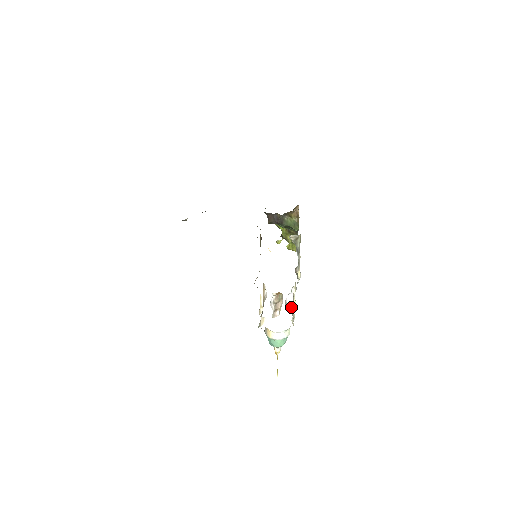
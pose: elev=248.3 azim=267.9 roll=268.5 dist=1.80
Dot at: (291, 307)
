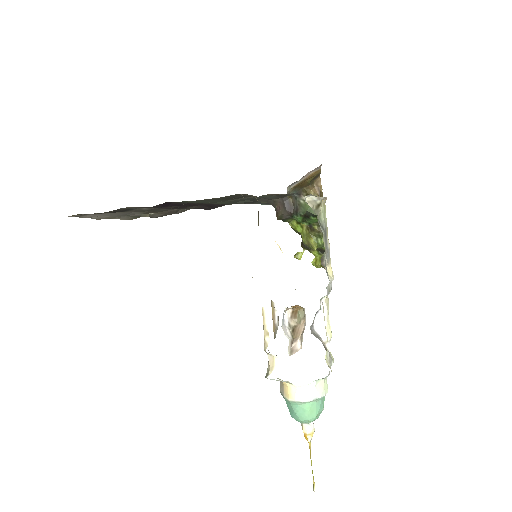
Dot at: (324, 339)
